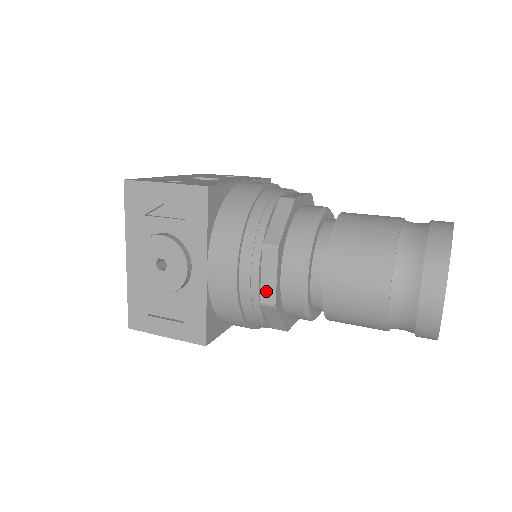
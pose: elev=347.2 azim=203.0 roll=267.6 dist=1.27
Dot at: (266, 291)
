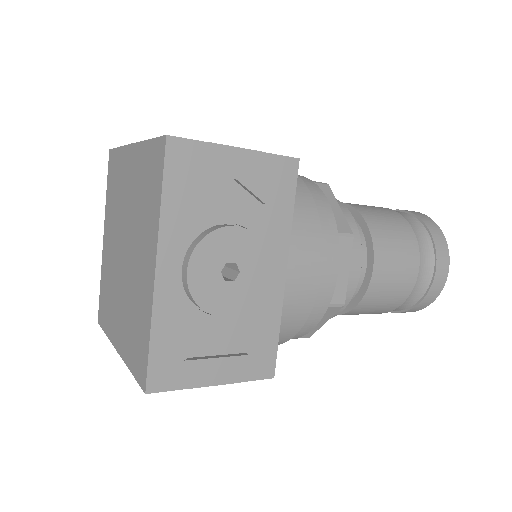
Dot at: (337, 288)
